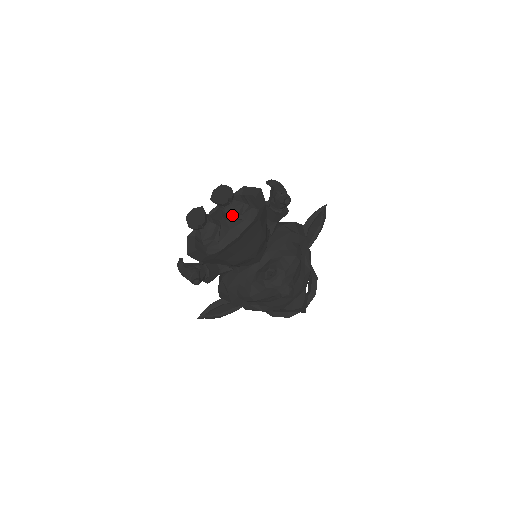
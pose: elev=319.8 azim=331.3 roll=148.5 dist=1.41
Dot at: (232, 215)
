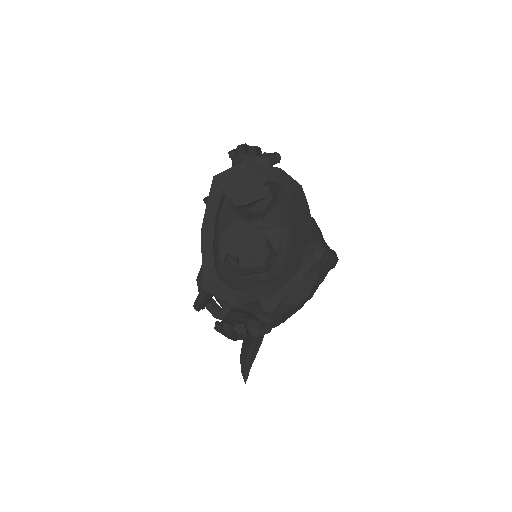
Dot at: (267, 207)
